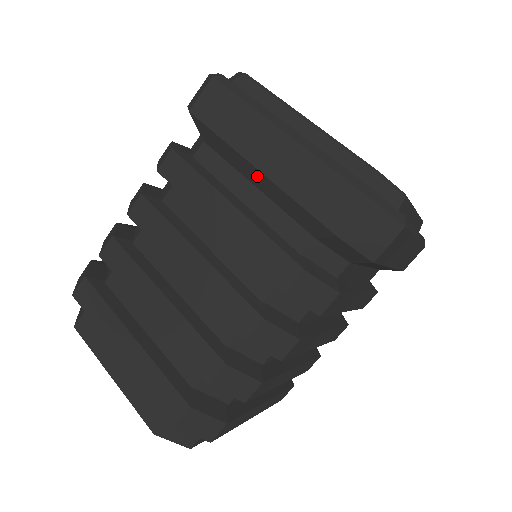
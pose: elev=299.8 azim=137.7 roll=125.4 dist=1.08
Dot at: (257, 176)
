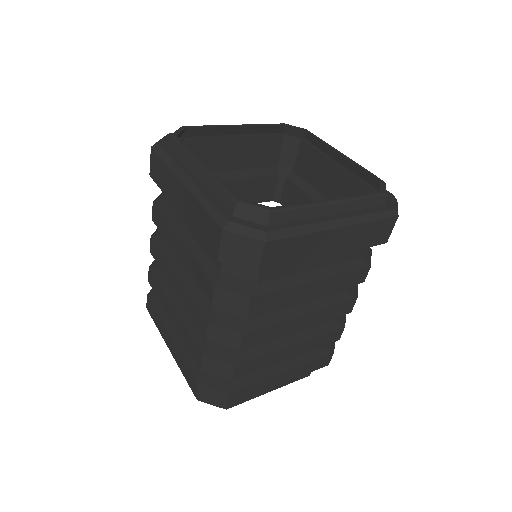
Dot at: occluded
